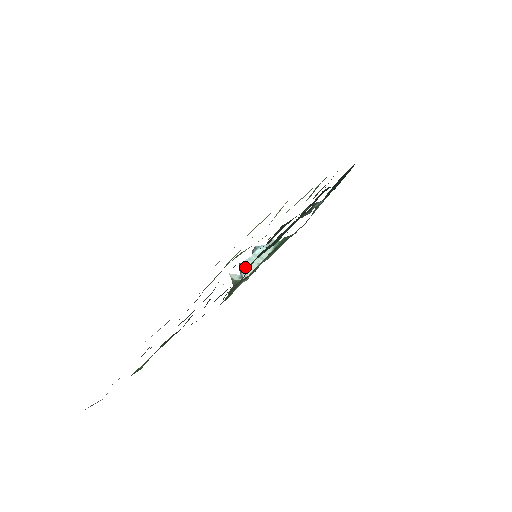
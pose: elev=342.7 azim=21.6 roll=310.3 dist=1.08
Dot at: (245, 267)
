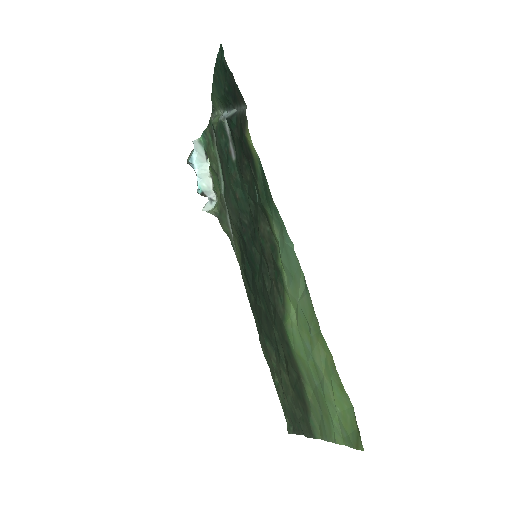
Dot at: (205, 191)
